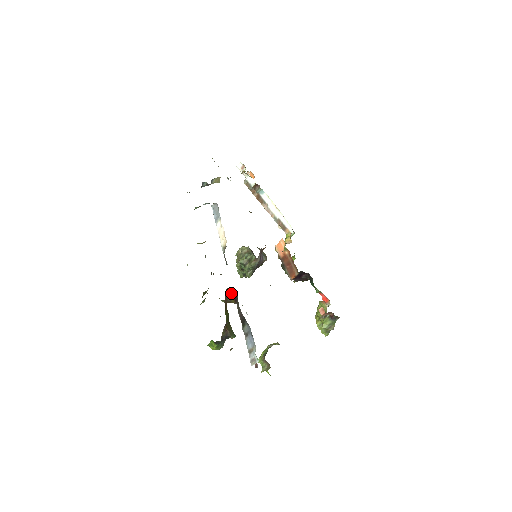
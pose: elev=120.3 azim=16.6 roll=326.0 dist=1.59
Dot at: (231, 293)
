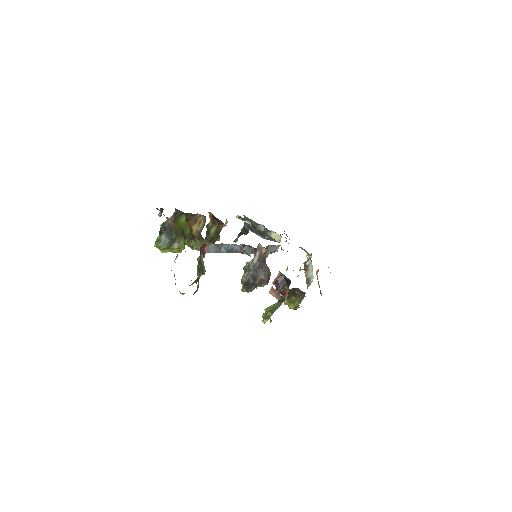
Dot at: (203, 227)
